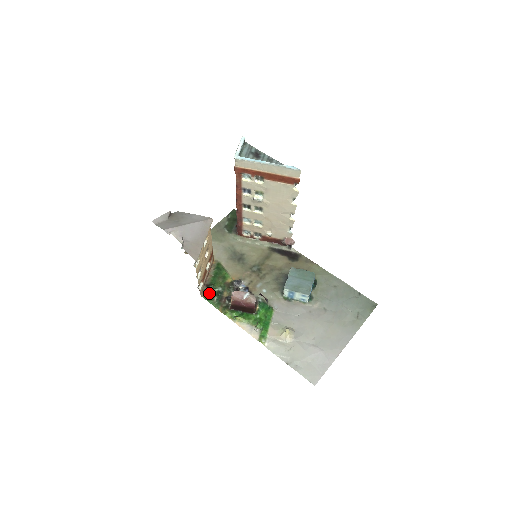
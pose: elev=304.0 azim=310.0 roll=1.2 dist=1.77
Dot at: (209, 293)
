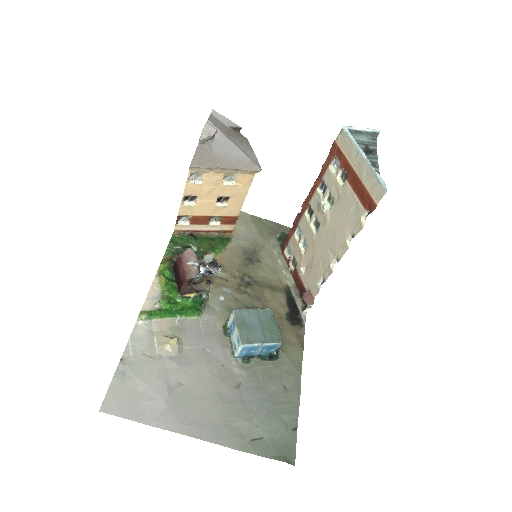
Dot at: (182, 238)
